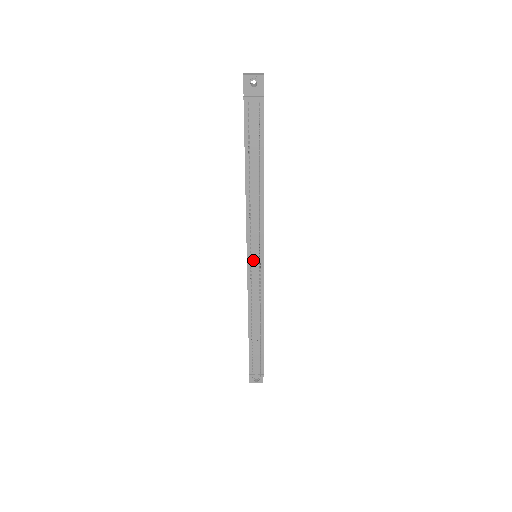
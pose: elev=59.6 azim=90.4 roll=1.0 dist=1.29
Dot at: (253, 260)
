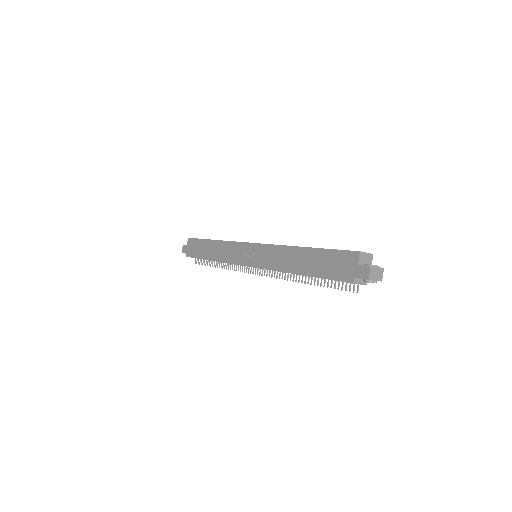
Dot at: occluded
